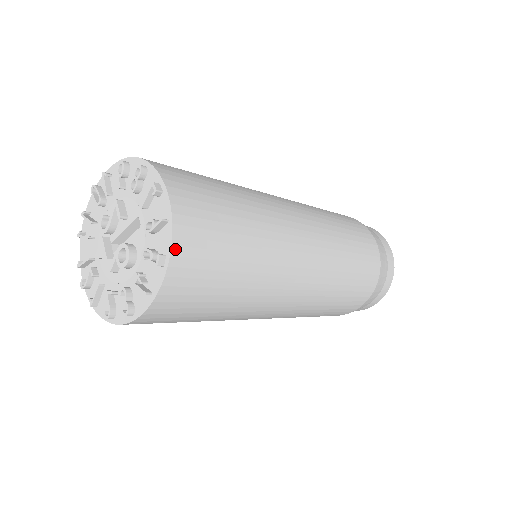
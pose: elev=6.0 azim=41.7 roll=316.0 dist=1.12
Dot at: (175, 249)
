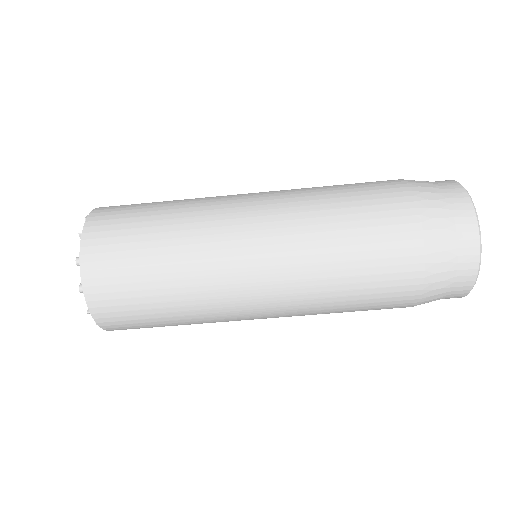
Dot at: (97, 209)
